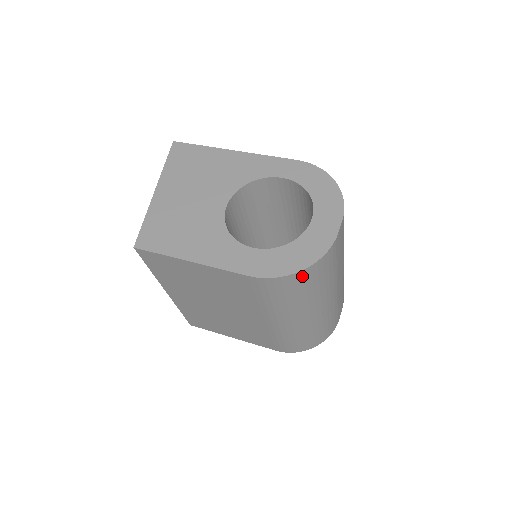
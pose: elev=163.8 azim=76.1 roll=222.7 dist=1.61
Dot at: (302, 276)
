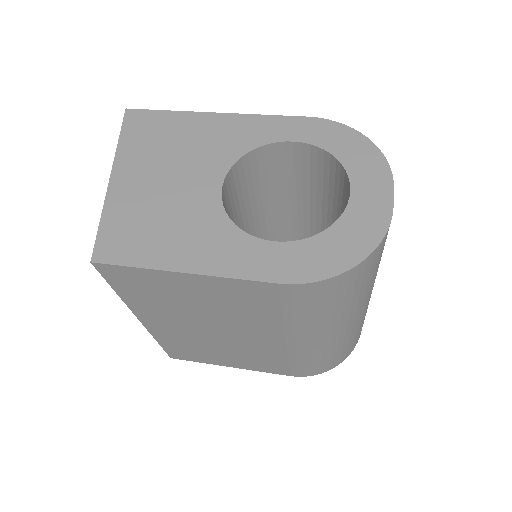
Dot at: (354, 274)
